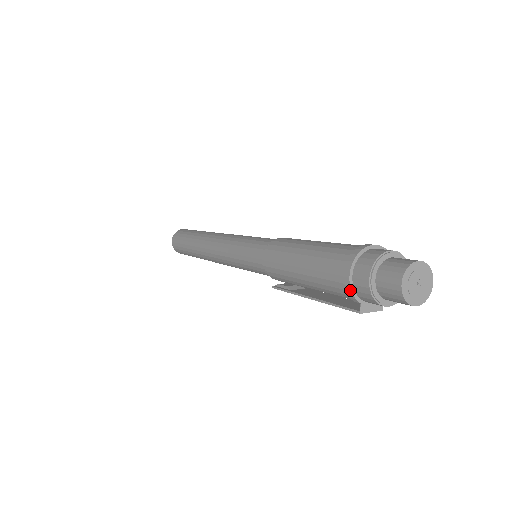
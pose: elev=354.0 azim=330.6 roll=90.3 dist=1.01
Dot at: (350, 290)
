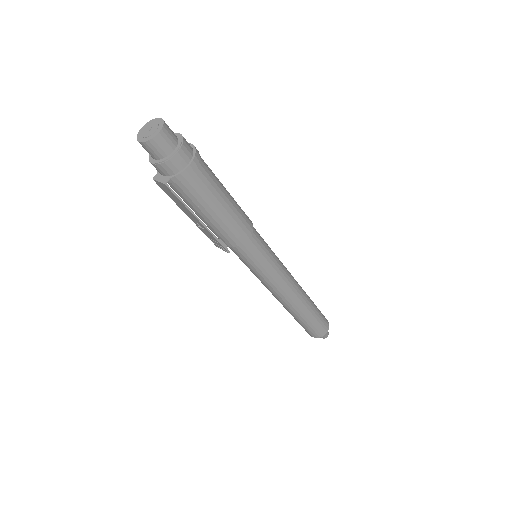
Dot at: occluded
